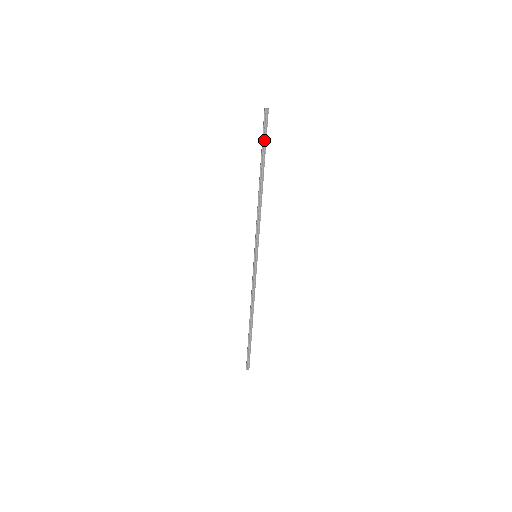
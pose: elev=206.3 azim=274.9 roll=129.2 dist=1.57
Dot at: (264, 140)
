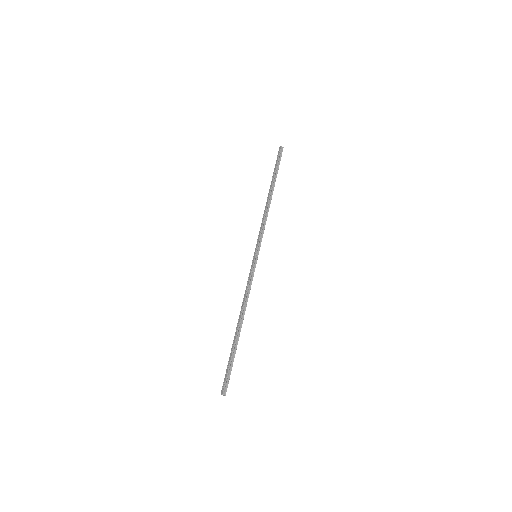
Dot at: (277, 166)
